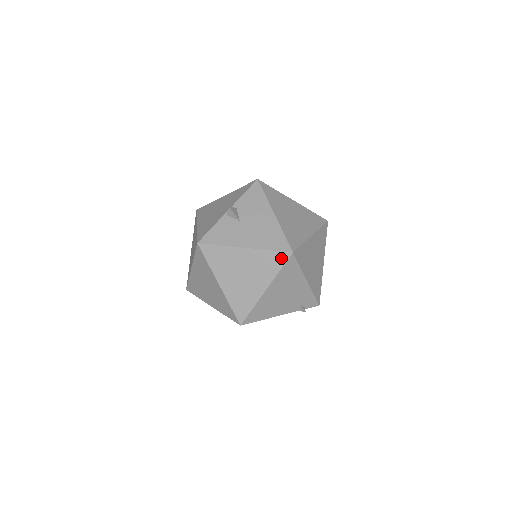
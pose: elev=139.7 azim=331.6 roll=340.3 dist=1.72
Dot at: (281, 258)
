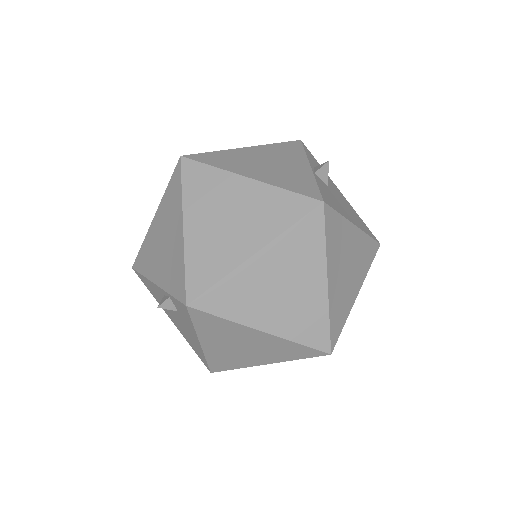
Dot at: (374, 249)
